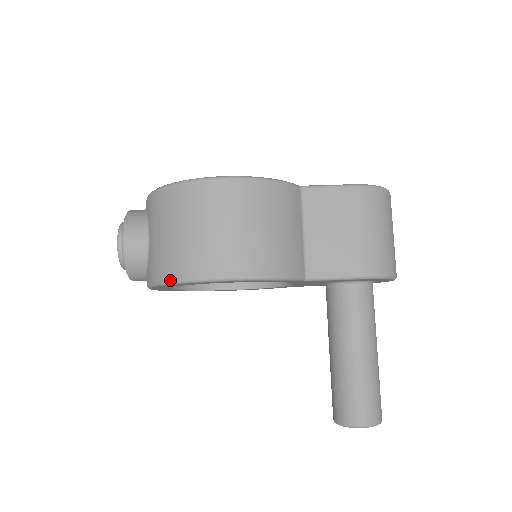
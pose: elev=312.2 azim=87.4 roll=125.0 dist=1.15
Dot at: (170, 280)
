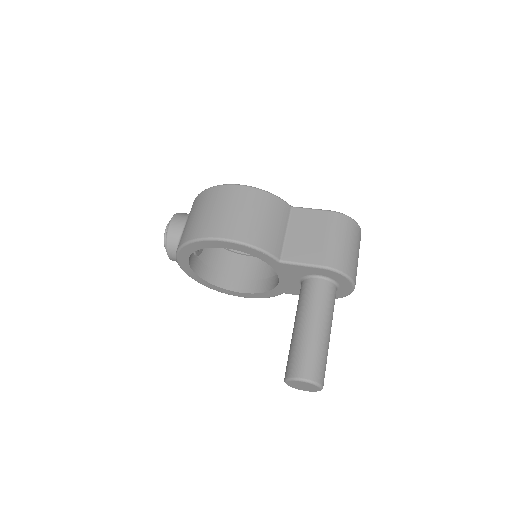
Dot at: (188, 240)
